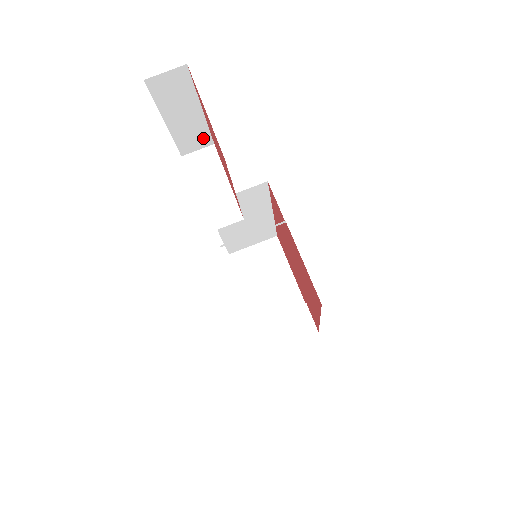
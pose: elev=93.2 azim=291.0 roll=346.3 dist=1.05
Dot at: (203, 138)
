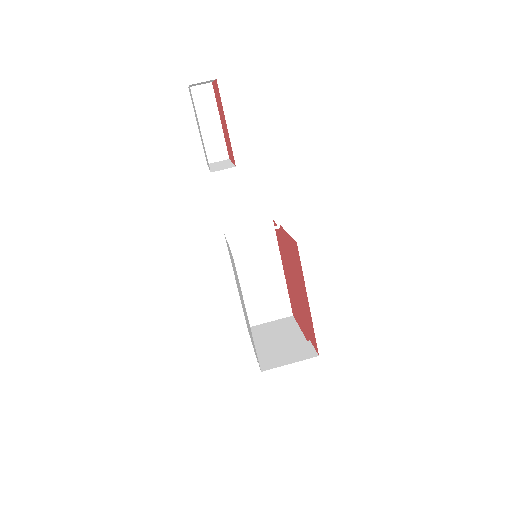
Dot at: (222, 150)
